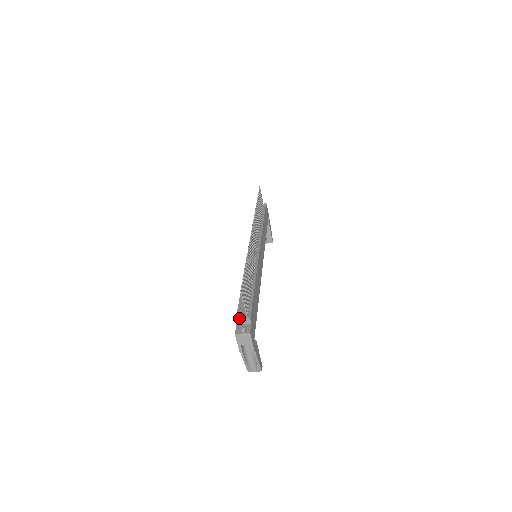
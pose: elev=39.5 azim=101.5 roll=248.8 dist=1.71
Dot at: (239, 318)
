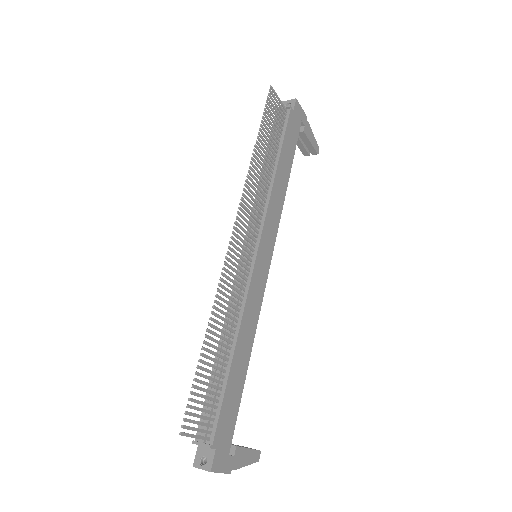
Dot at: (197, 443)
